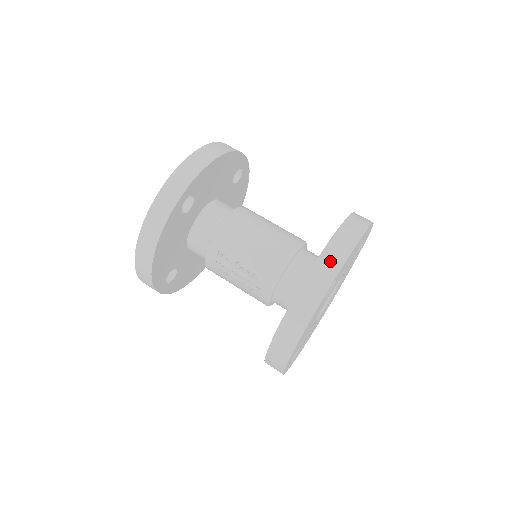
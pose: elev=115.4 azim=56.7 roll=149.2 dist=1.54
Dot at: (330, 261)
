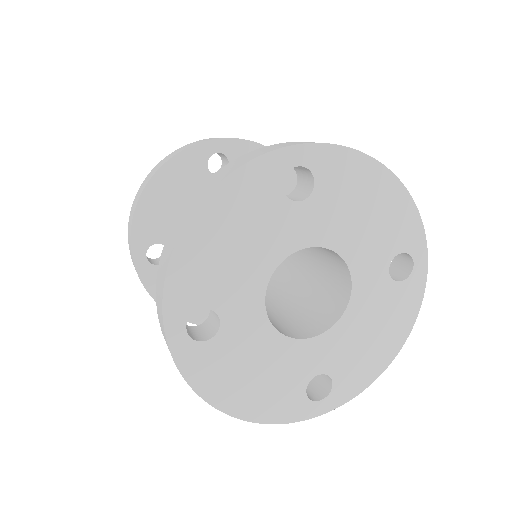
Dot at: occluded
